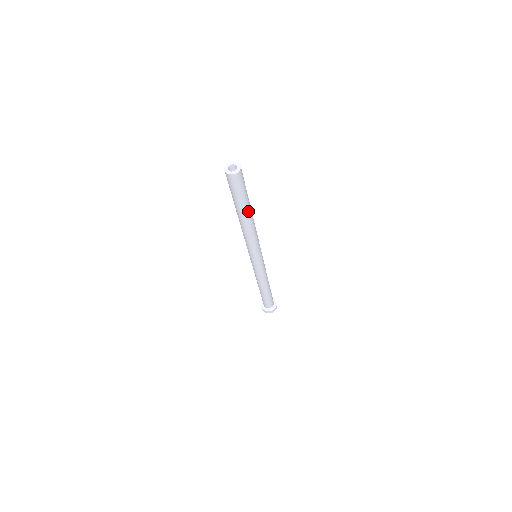
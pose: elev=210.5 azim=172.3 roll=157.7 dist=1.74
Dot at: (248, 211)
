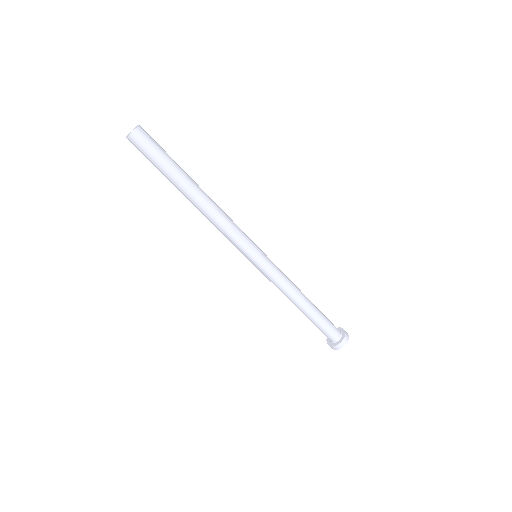
Dot at: (188, 184)
